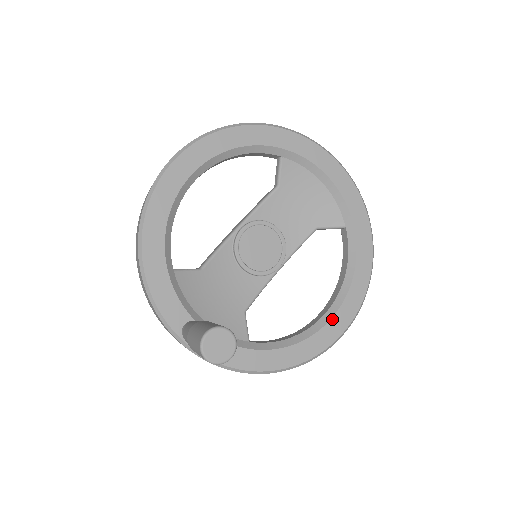
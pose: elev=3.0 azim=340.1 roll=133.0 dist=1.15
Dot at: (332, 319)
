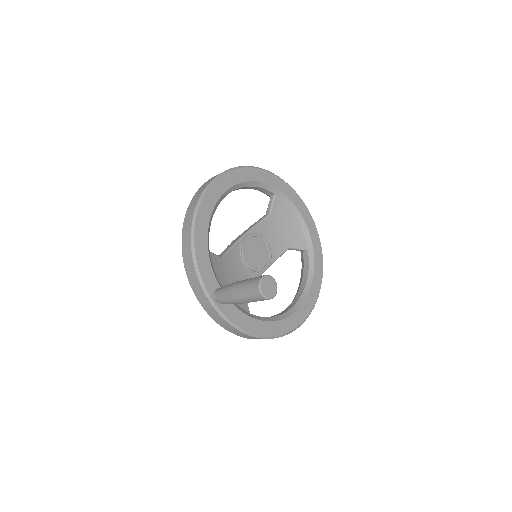
Dot at: (299, 308)
